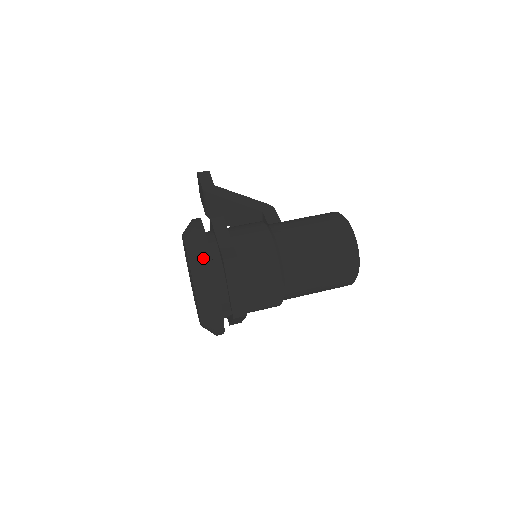
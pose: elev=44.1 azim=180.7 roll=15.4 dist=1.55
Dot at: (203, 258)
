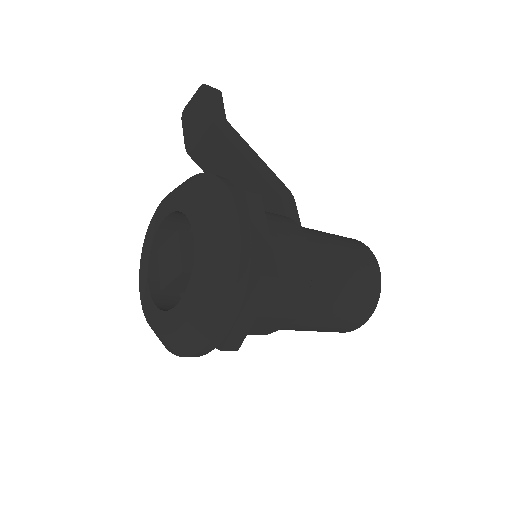
Dot at: (239, 263)
